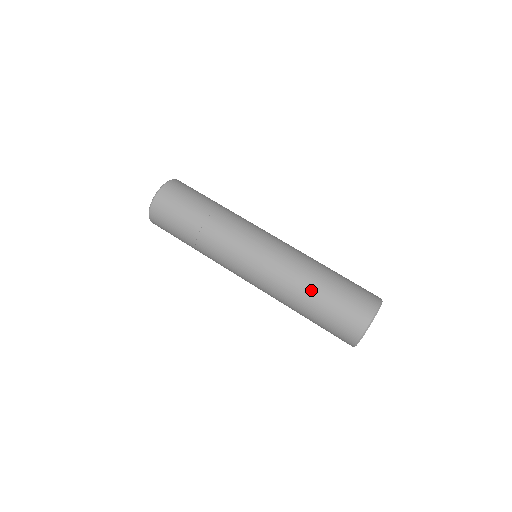
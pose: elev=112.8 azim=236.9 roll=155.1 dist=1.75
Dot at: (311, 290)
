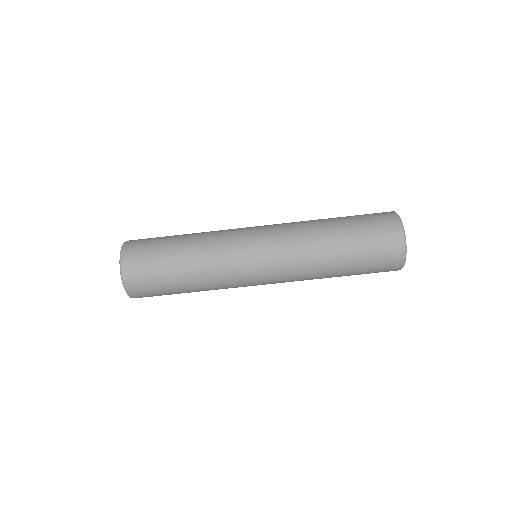
Dot at: occluded
